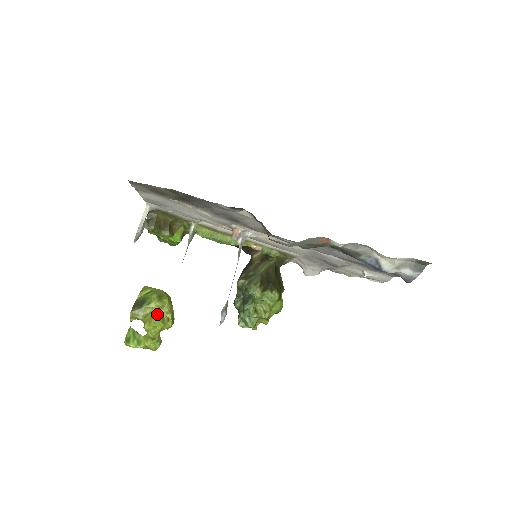
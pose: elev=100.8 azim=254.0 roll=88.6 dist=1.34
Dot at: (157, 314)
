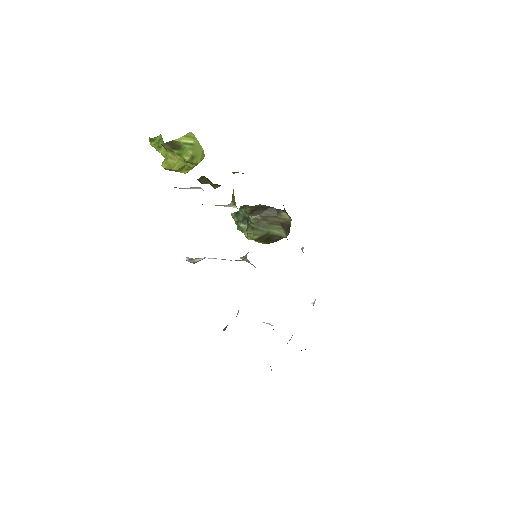
Dot at: (180, 165)
